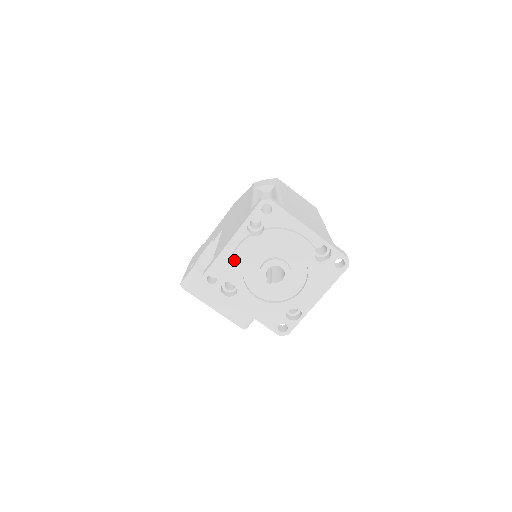
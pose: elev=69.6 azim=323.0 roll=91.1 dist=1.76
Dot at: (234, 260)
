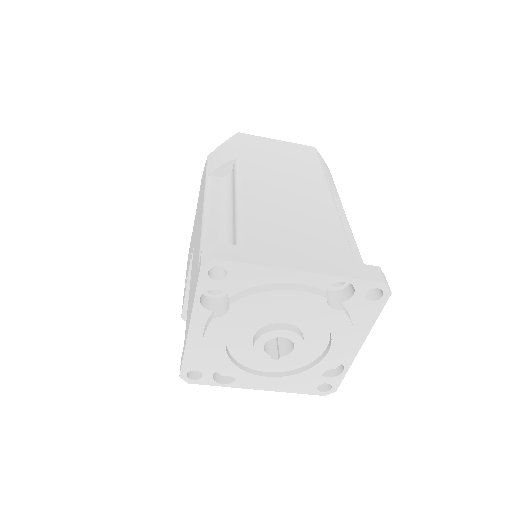
Dot at: (209, 352)
